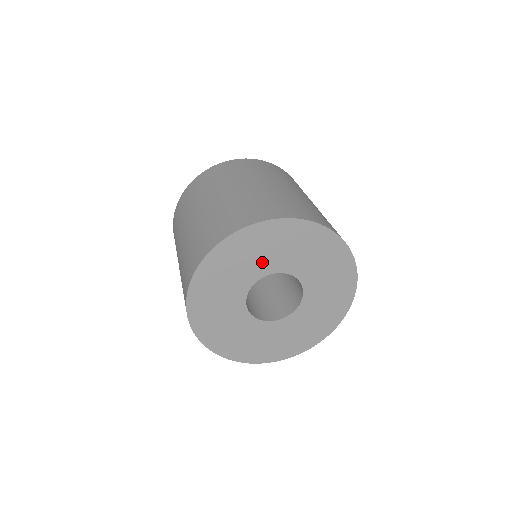
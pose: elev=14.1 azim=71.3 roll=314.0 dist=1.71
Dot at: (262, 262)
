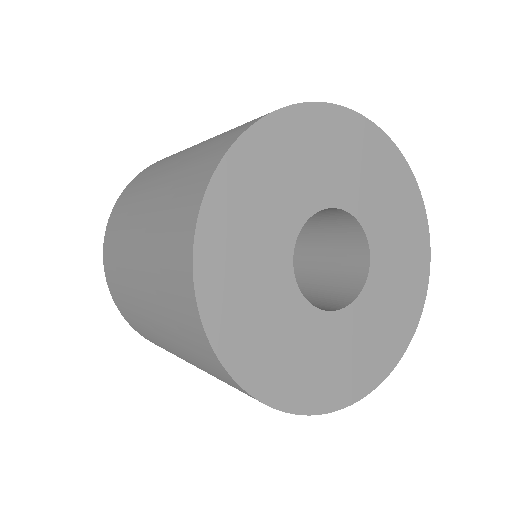
Dot at: (299, 189)
